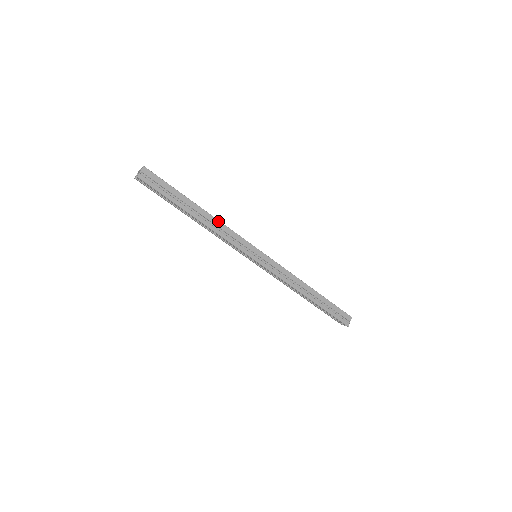
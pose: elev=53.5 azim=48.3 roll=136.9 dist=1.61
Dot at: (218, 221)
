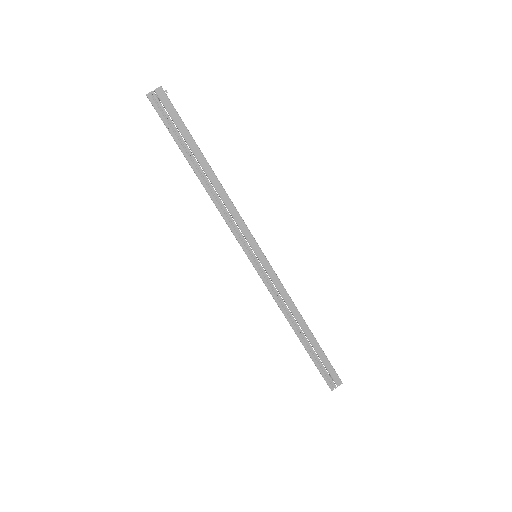
Dot at: (225, 193)
